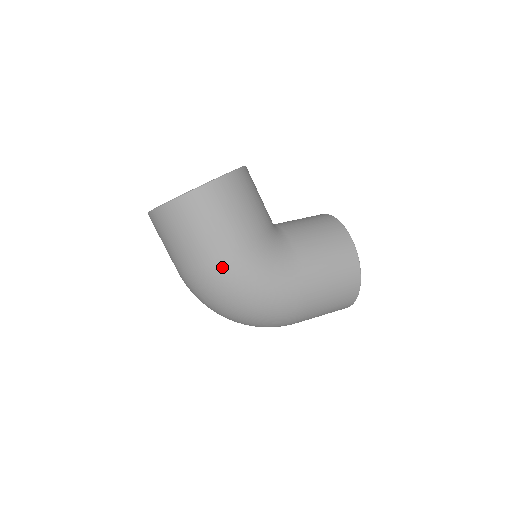
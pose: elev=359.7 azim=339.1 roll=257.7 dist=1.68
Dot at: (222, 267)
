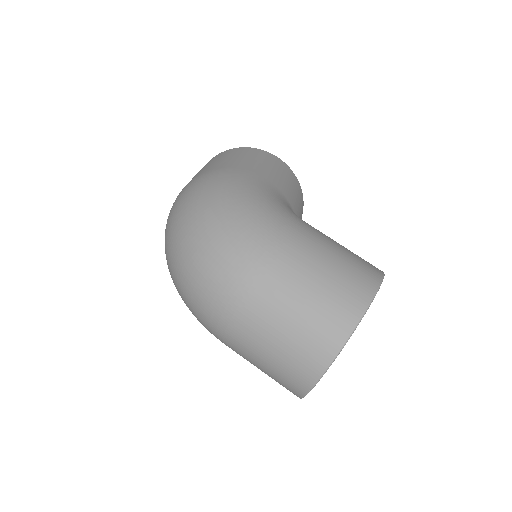
Dot at: (227, 171)
